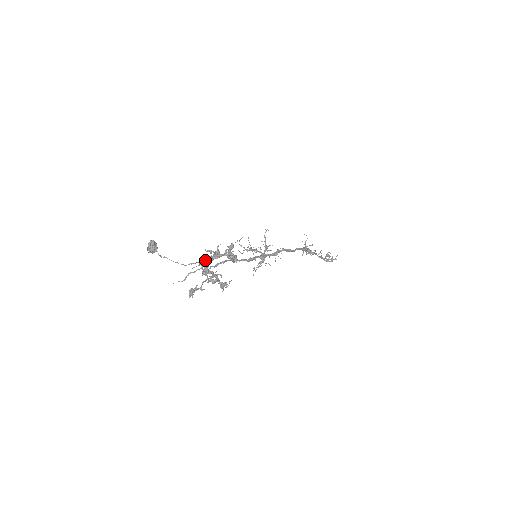
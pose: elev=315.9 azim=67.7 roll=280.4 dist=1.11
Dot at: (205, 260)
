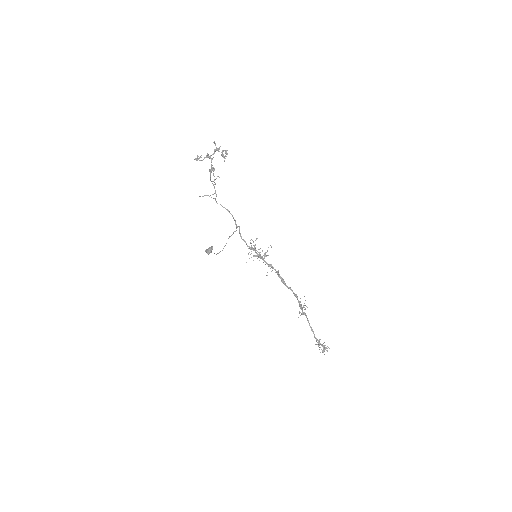
Dot at: occluded
